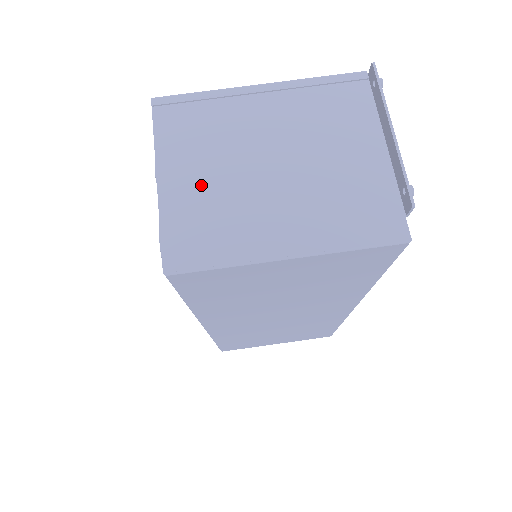
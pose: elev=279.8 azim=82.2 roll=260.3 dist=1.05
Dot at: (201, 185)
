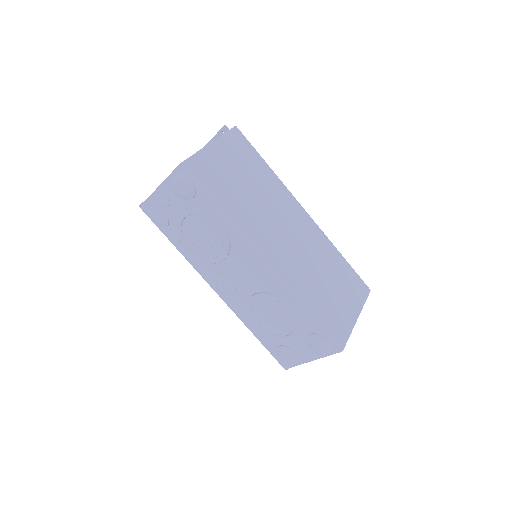
Dot at: occluded
